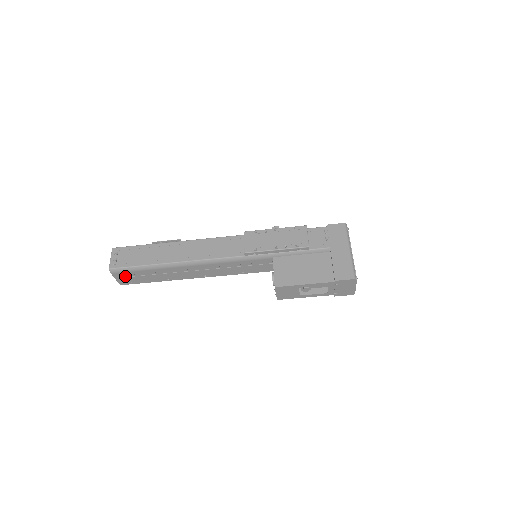
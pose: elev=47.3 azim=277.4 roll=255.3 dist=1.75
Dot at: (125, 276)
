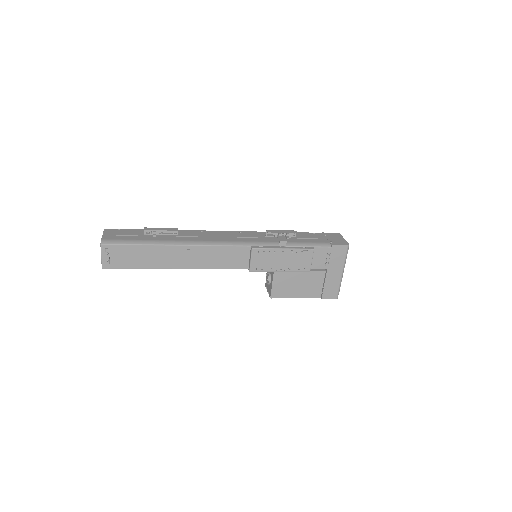
Dot at: occluded
